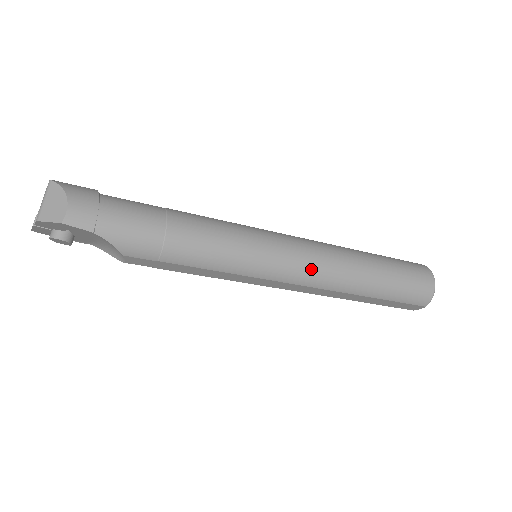
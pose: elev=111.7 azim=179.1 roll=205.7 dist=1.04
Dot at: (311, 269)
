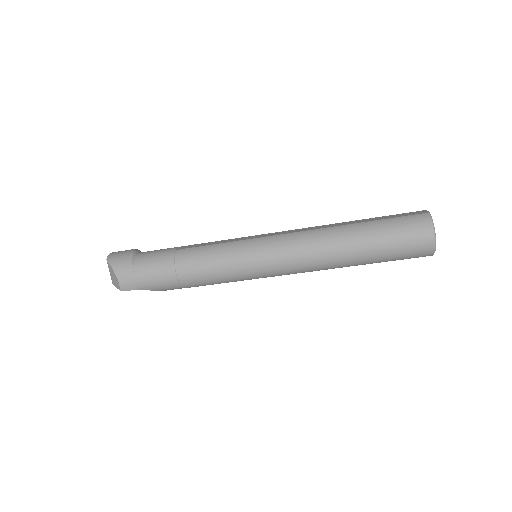
Dot at: (294, 267)
